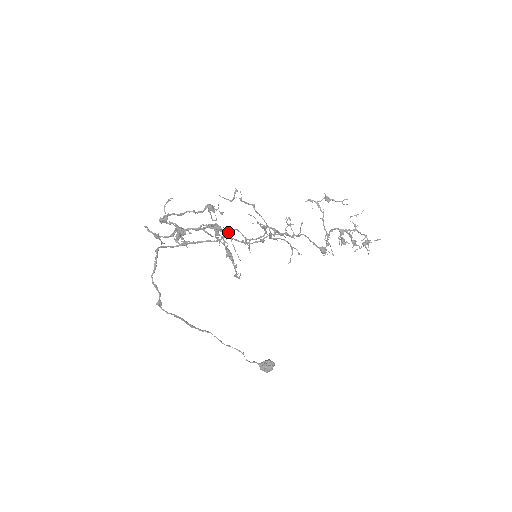
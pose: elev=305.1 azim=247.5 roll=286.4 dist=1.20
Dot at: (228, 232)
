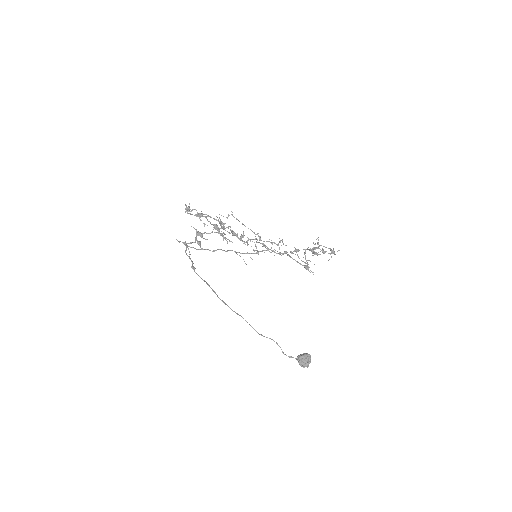
Dot at: (230, 233)
